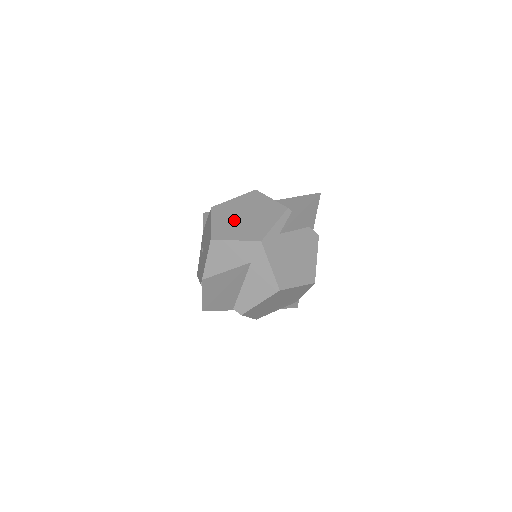
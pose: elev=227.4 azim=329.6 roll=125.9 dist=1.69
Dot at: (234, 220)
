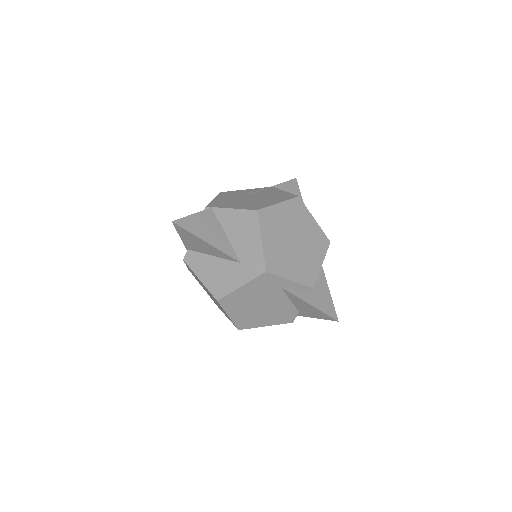
Dot at: (287, 230)
